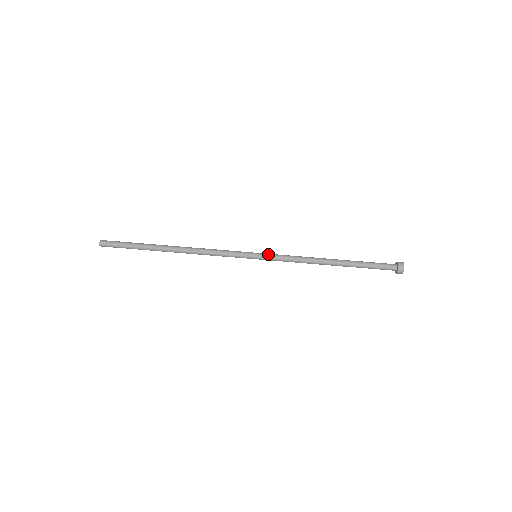
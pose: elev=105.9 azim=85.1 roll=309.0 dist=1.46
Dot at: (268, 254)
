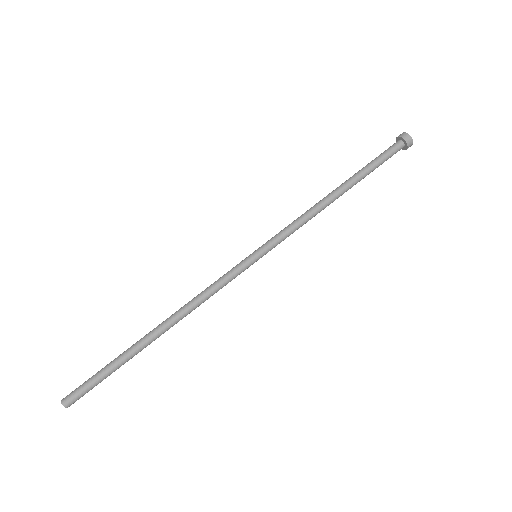
Dot at: (267, 242)
